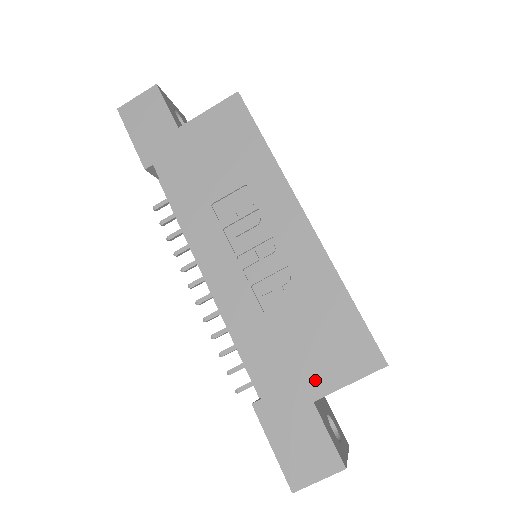
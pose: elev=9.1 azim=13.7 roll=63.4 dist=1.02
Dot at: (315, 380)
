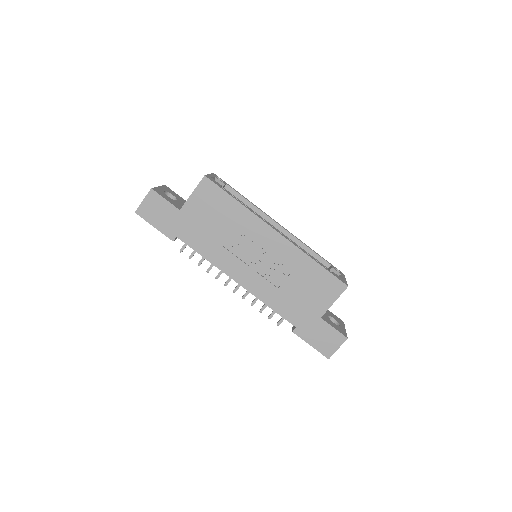
Dot at: (317, 308)
